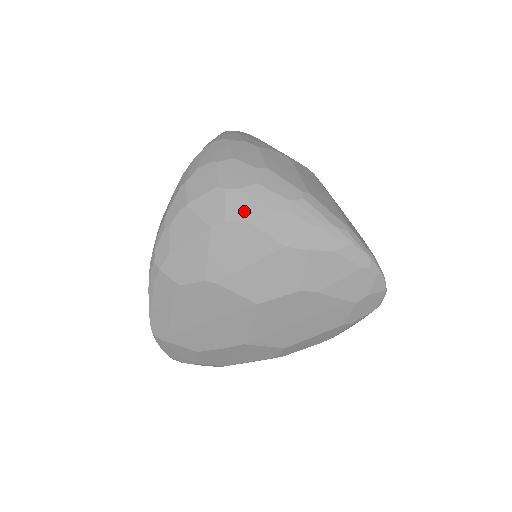
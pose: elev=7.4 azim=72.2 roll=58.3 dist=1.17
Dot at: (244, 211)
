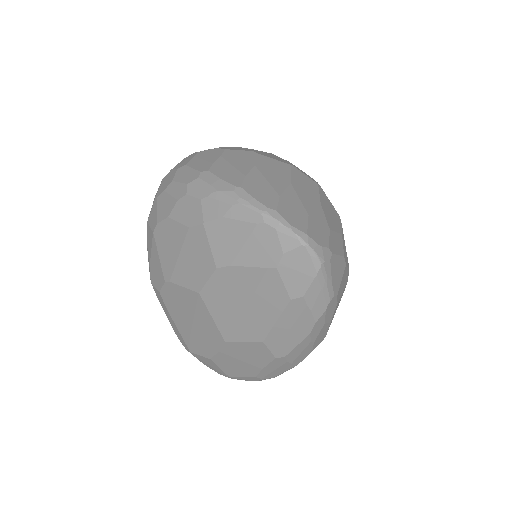
Dot at: (165, 209)
